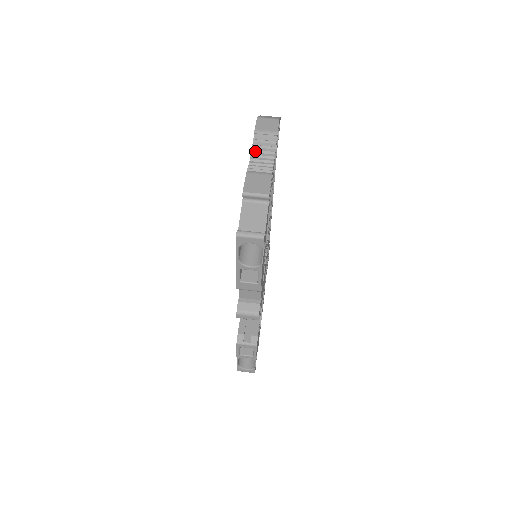
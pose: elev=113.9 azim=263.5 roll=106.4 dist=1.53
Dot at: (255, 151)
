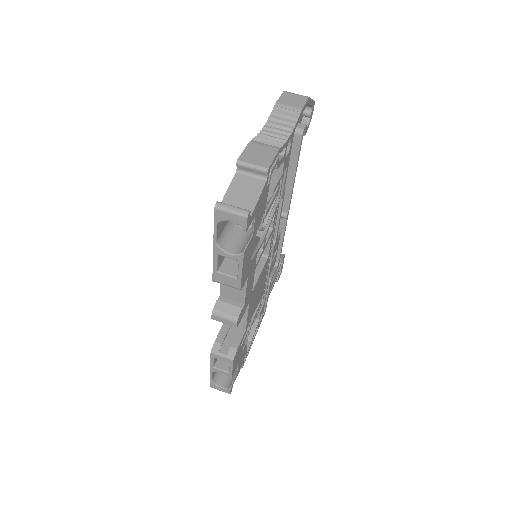
Dot at: (270, 124)
